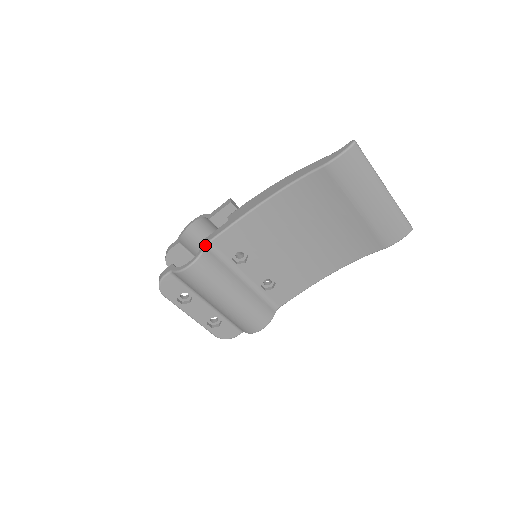
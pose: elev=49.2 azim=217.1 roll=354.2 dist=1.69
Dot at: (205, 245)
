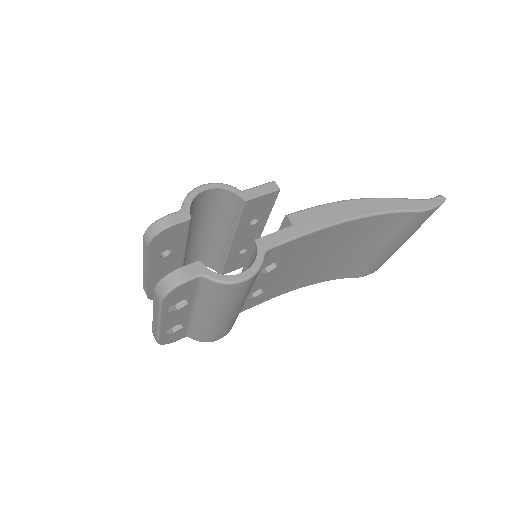
Dot at: (265, 252)
